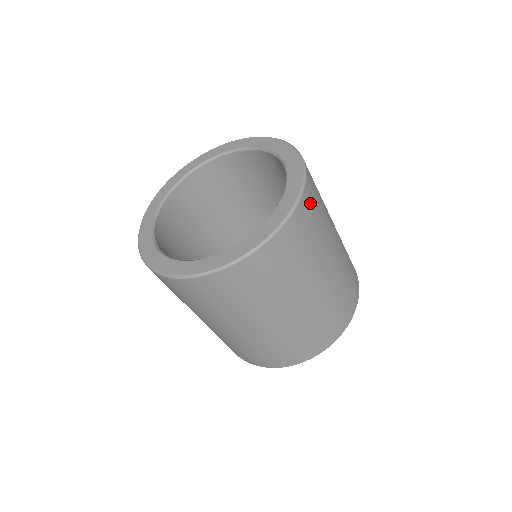
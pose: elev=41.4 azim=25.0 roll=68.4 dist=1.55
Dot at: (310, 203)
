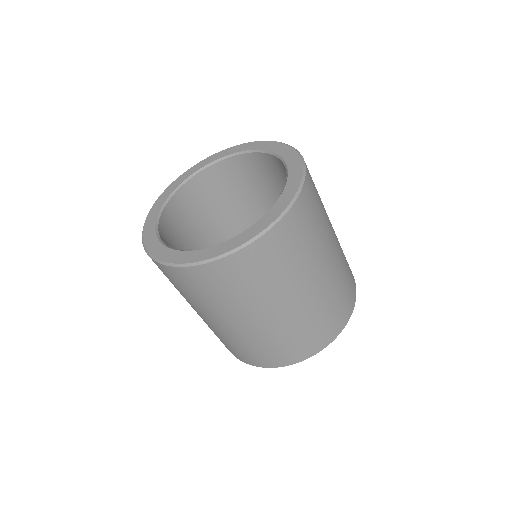
Dot at: occluded
